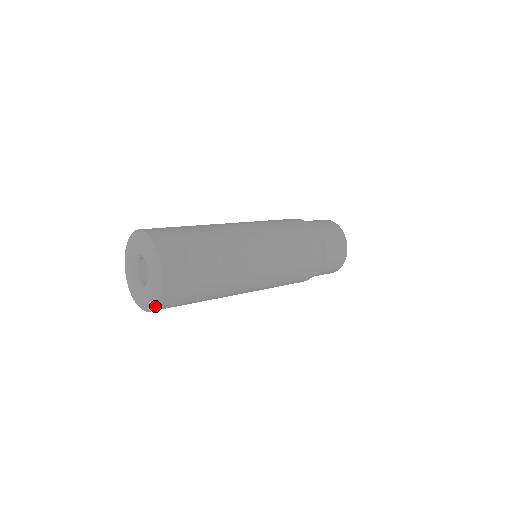
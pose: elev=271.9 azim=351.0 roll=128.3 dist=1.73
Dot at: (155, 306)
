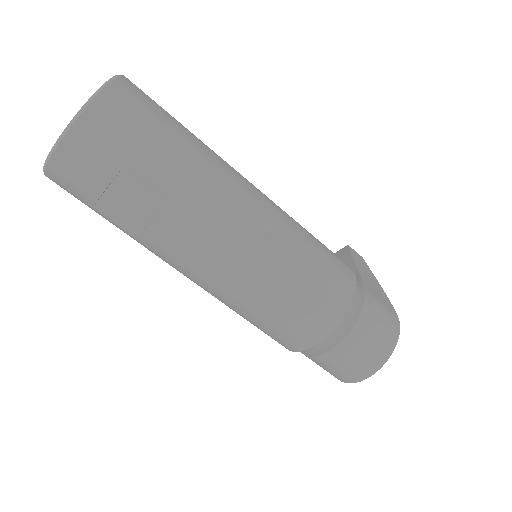
Dot at: occluded
